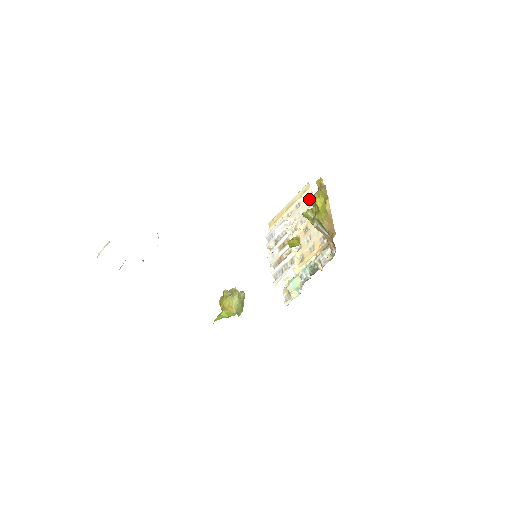
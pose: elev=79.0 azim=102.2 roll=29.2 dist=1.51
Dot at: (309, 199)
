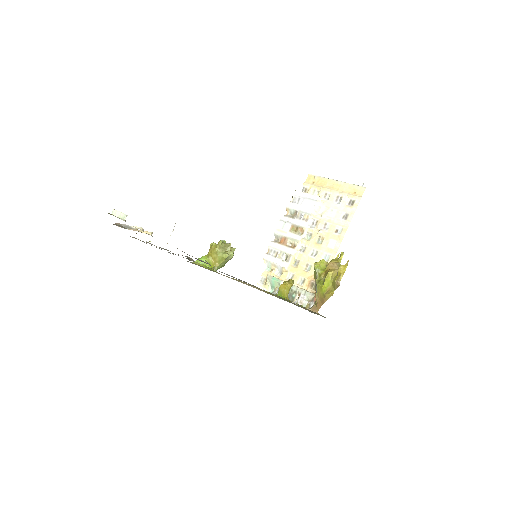
Dot at: (349, 210)
